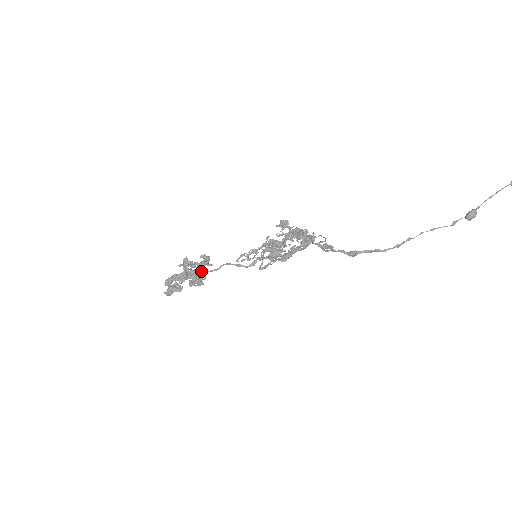
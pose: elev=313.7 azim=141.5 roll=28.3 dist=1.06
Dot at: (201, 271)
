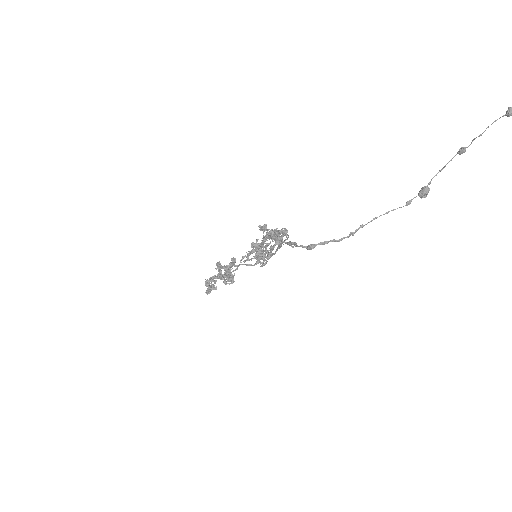
Dot at: (227, 272)
